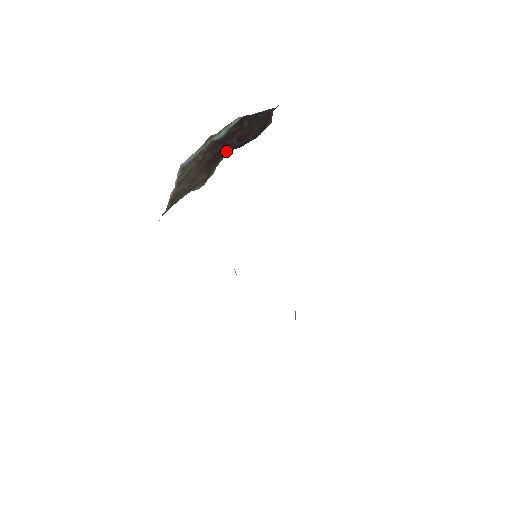
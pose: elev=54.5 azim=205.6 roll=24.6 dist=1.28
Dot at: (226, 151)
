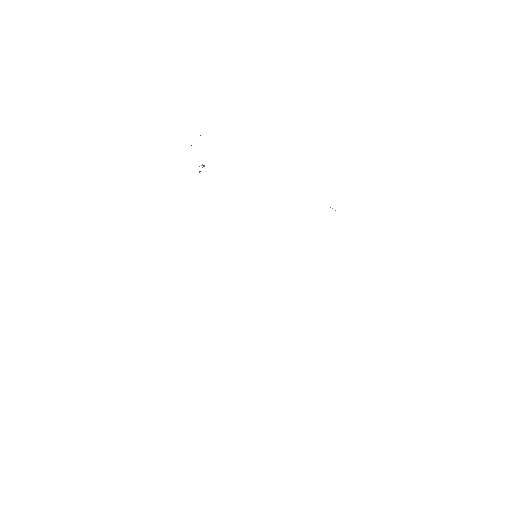
Dot at: occluded
